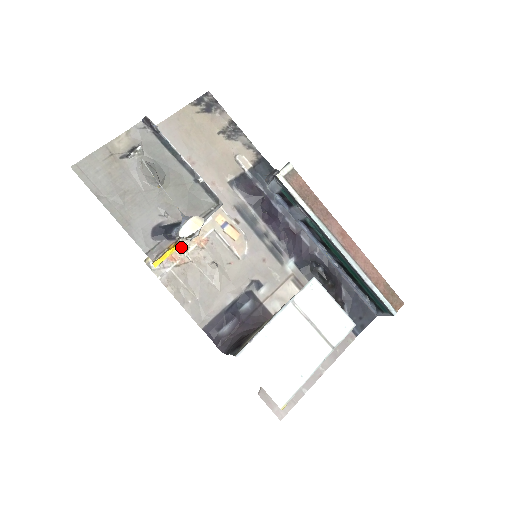
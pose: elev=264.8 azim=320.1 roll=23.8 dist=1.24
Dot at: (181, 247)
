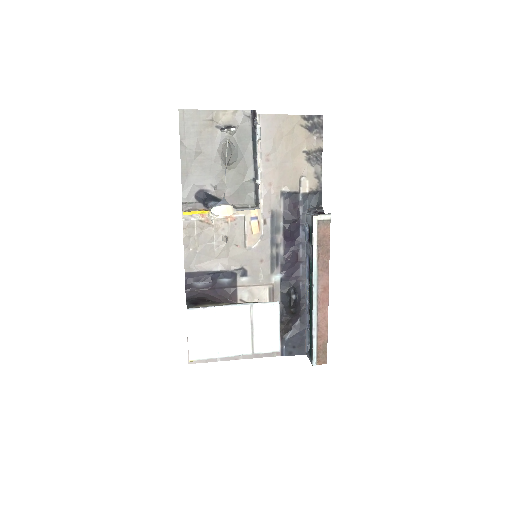
Dot at: (210, 214)
